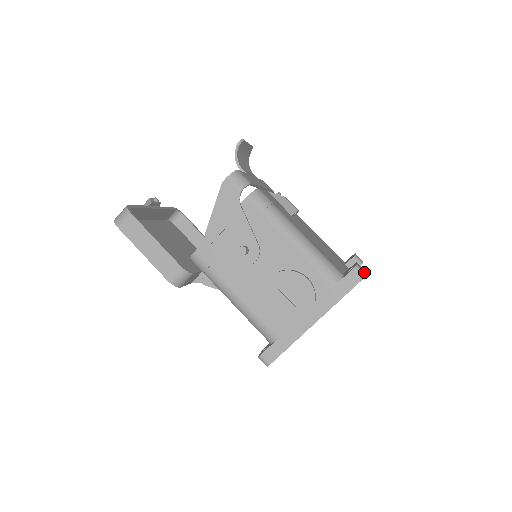
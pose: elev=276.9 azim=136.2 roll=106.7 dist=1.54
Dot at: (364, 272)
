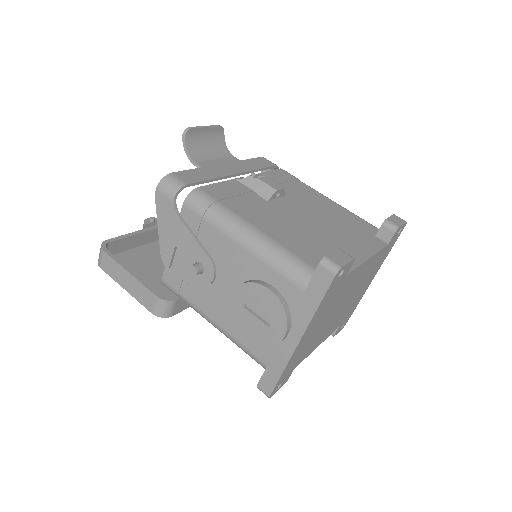
Dot at: (337, 265)
